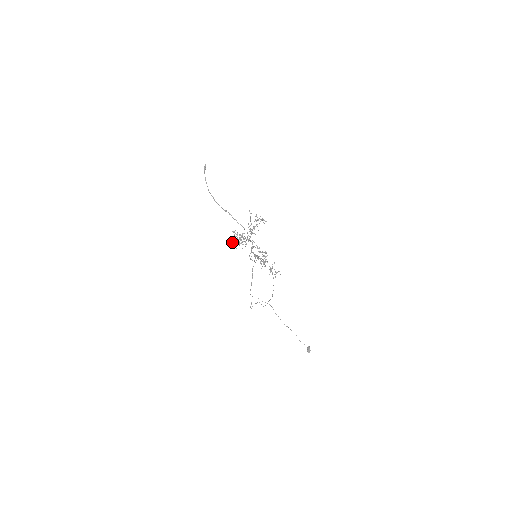
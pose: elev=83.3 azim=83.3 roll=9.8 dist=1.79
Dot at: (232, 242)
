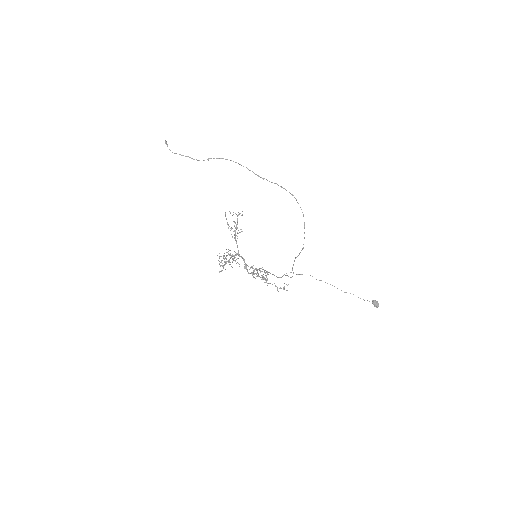
Dot at: occluded
